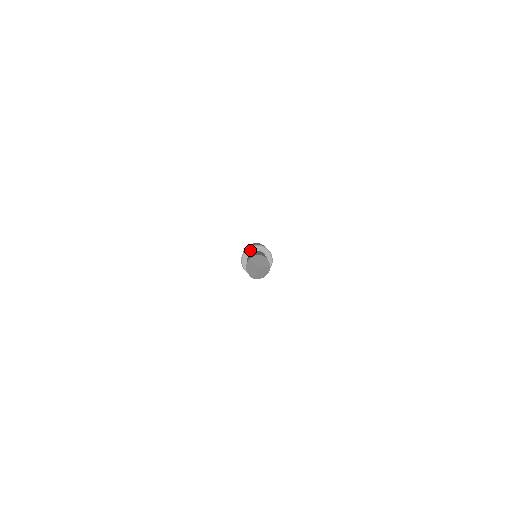
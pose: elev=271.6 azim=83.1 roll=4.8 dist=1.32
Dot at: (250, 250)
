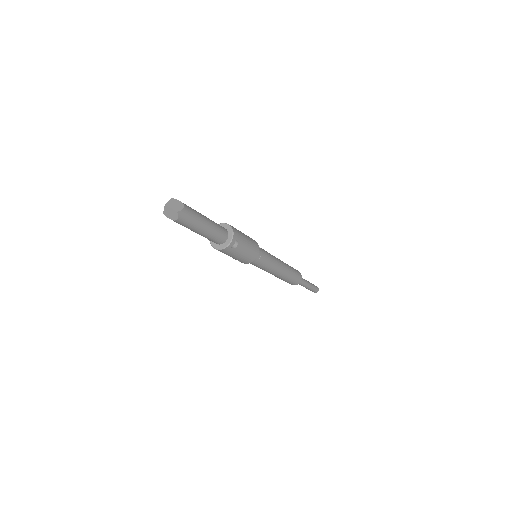
Dot at: (223, 225)
